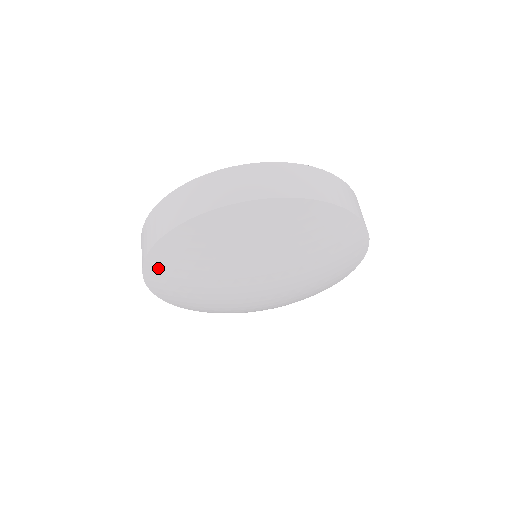
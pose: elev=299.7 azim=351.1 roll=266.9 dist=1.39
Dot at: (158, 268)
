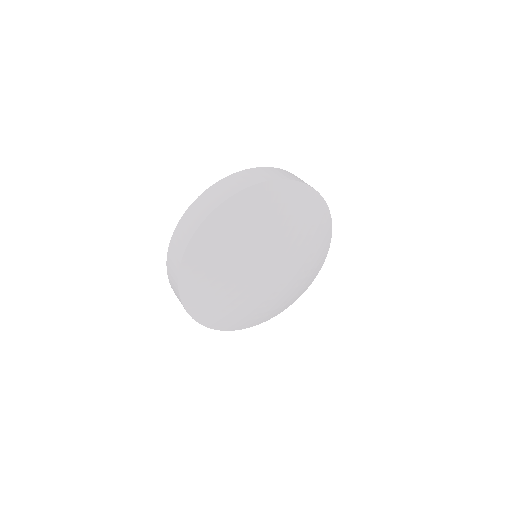
Dot at: (197, 309)
